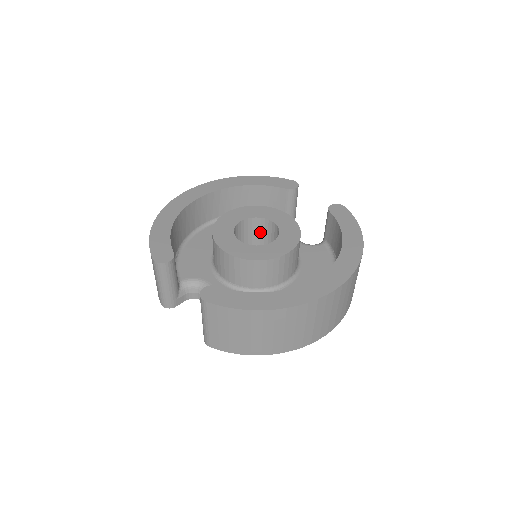
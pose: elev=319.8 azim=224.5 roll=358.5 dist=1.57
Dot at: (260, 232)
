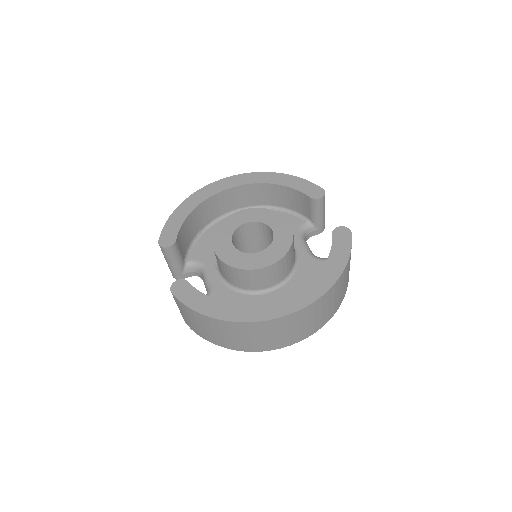
Dot at: (267, 235)
